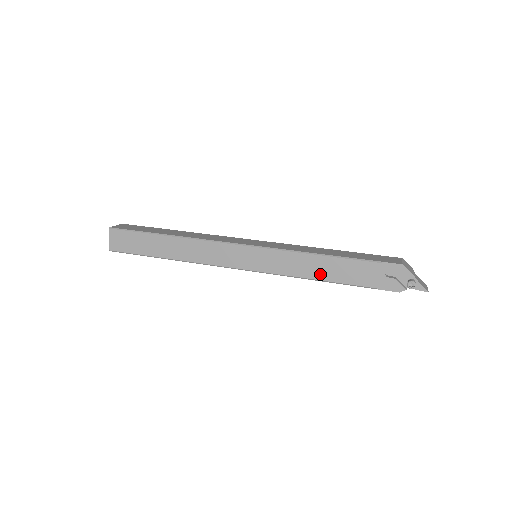
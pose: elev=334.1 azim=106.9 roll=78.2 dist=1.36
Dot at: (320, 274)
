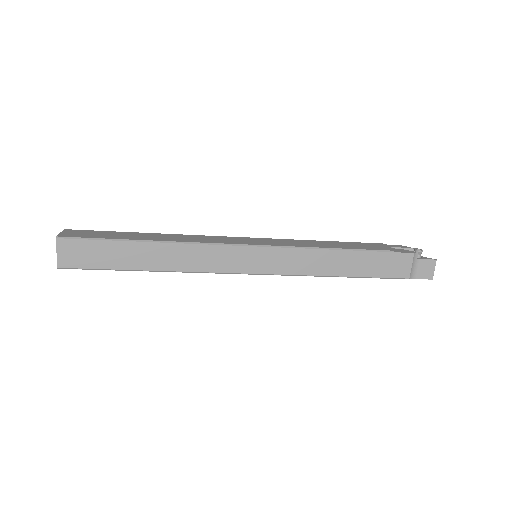
Dot at: (334, 246)
